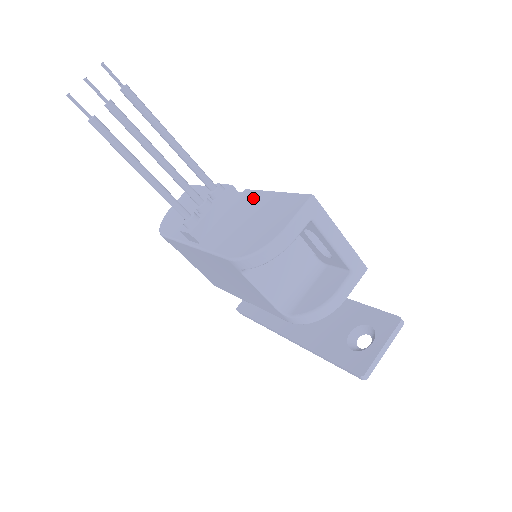
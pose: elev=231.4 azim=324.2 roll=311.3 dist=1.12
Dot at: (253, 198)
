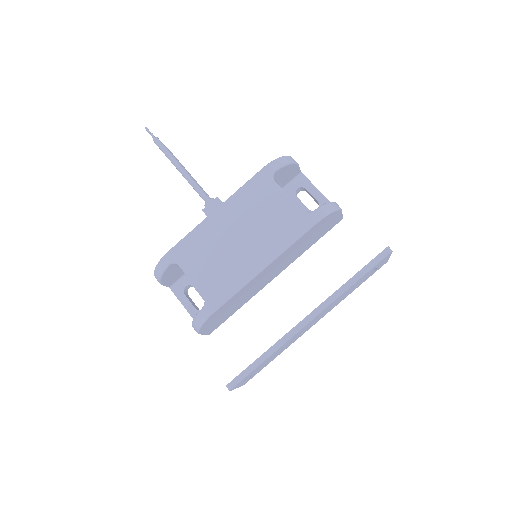
Dot at: occluded
